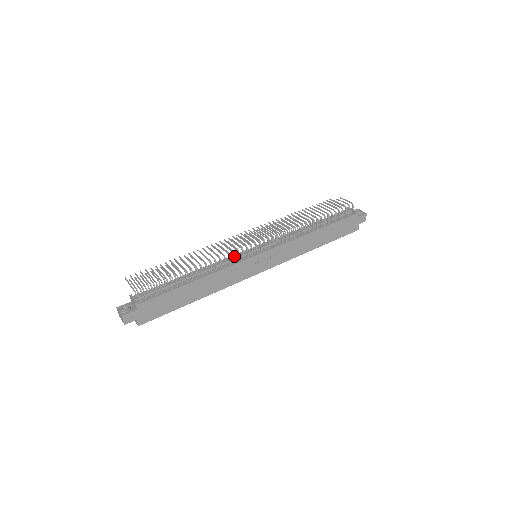
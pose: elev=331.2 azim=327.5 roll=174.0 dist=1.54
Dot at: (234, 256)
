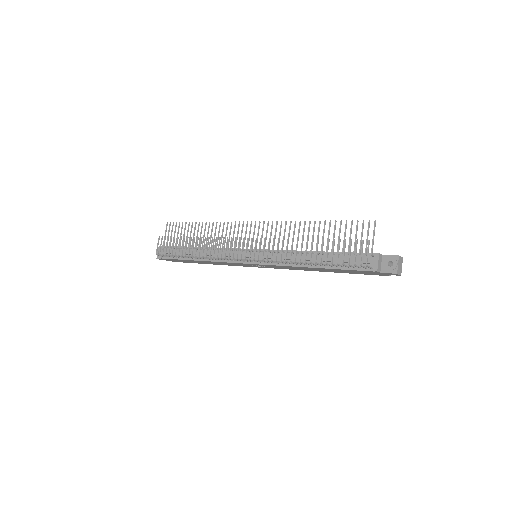
Dot at: (224, 259)
